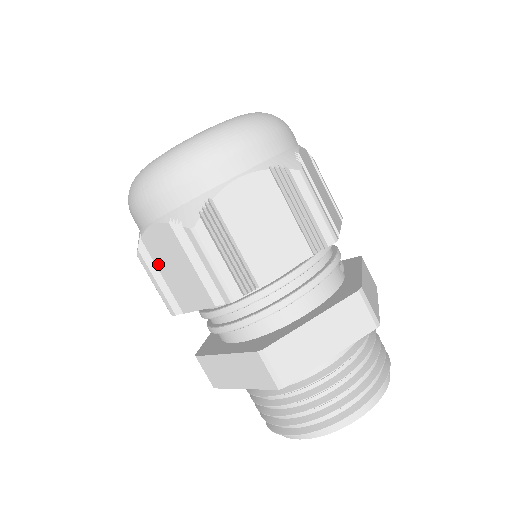
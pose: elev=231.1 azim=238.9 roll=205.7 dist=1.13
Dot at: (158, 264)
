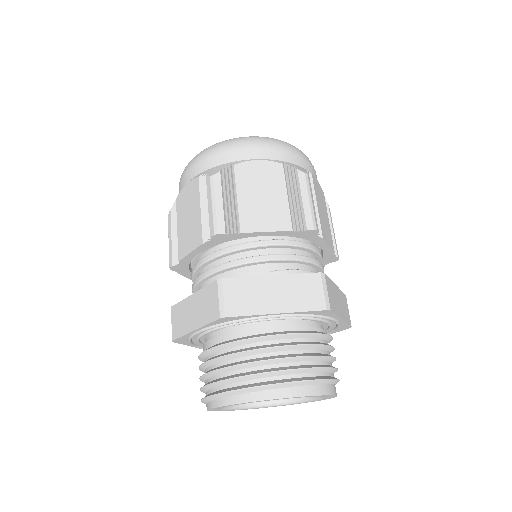
Dot at: occluded
